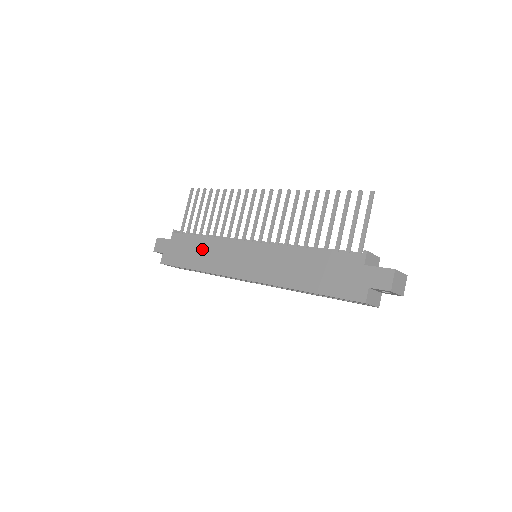
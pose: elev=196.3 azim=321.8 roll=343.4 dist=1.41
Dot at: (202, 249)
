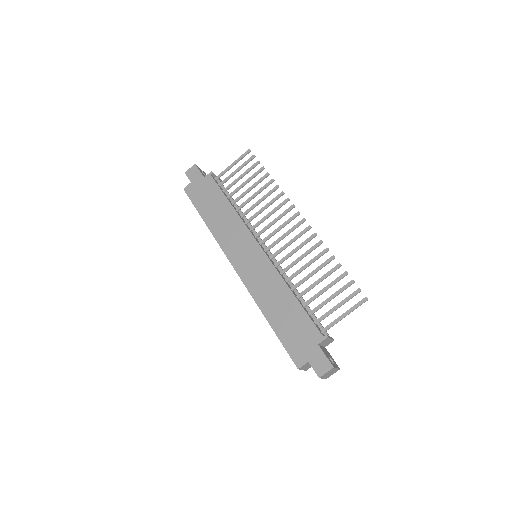
Dot at: (222, 212)
